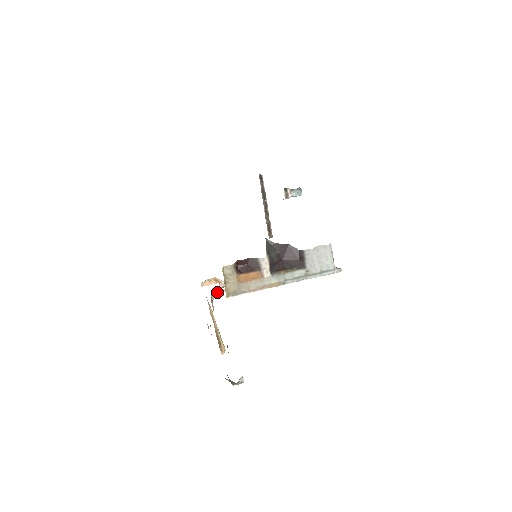
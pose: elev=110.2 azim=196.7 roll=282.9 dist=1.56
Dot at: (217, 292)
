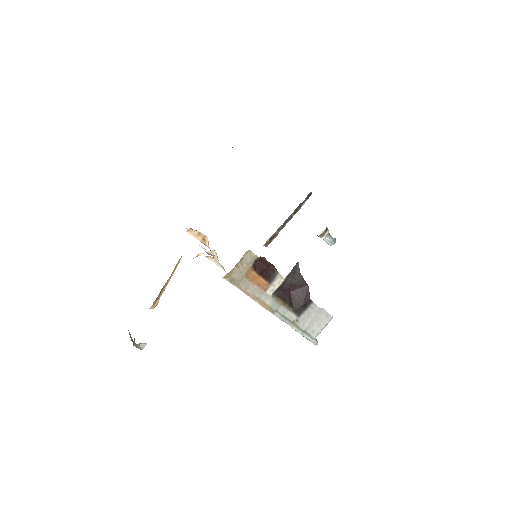
Dot at: (209, 258)
